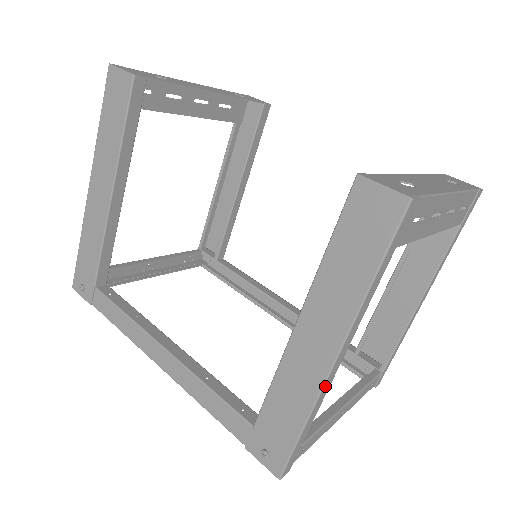
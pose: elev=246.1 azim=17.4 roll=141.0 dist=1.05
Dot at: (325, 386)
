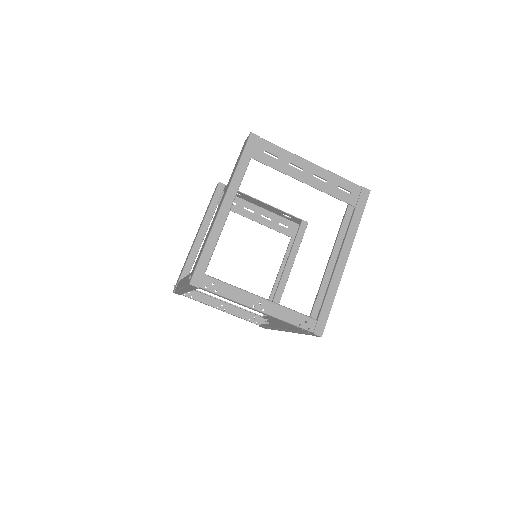
Dot at: (217, 222)
